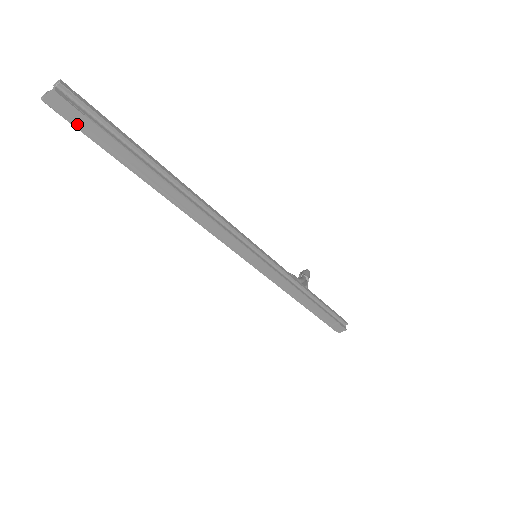
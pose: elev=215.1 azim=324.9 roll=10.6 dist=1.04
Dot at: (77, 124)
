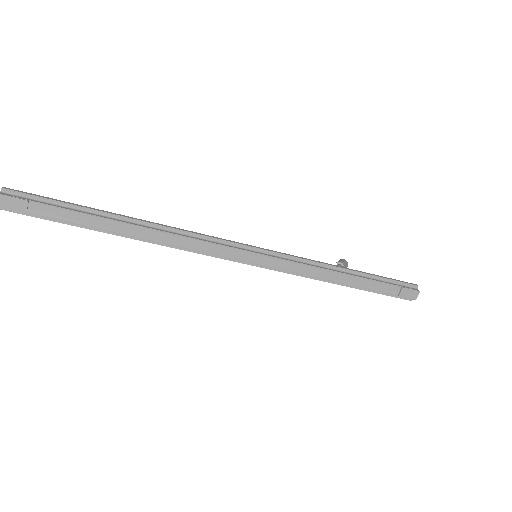
Dot at: (29, 212)
